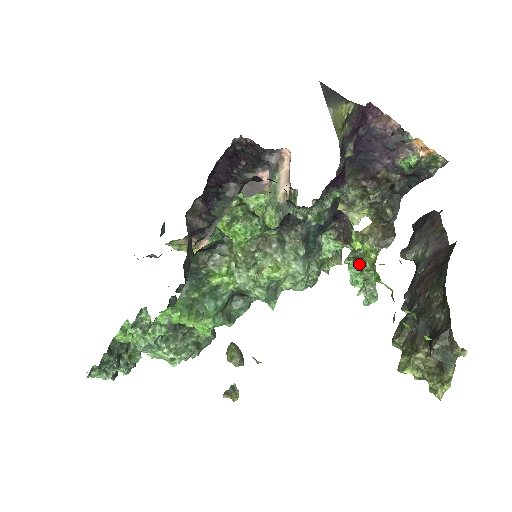
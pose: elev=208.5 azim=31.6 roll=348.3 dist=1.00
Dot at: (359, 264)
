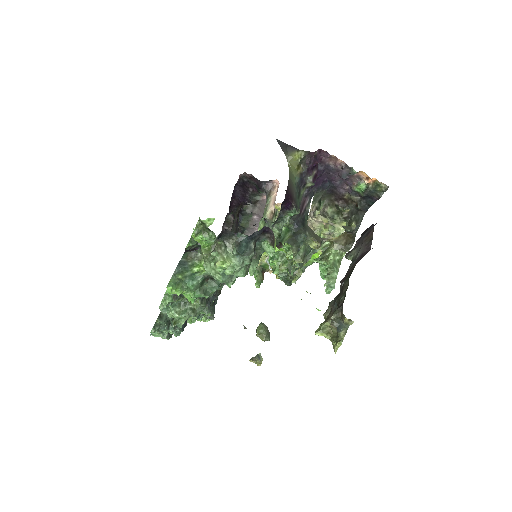
Dot at: (325, 263)
